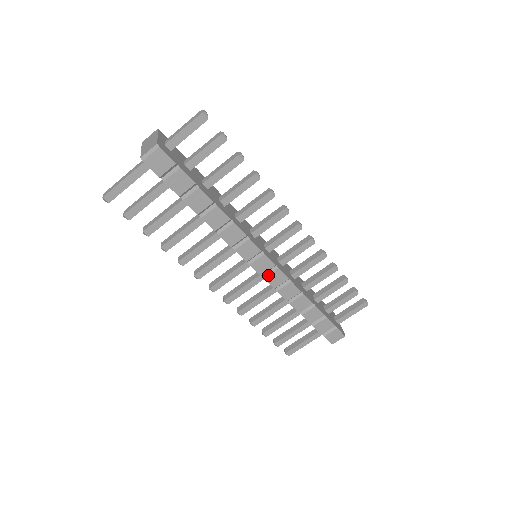
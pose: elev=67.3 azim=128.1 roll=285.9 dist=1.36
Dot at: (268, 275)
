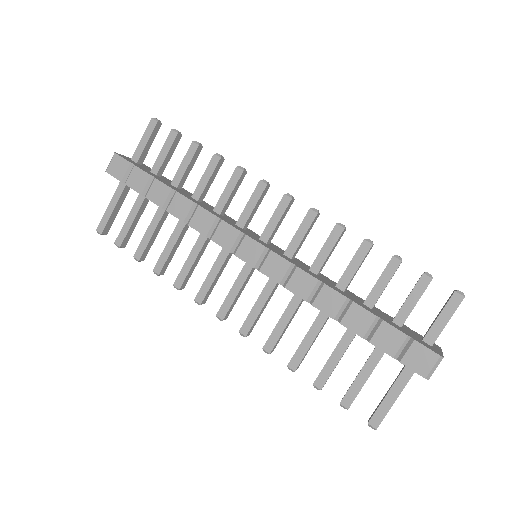
Dot at: (263, 264)
